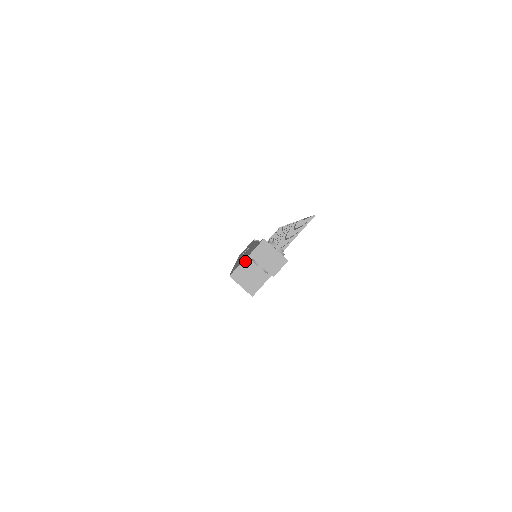
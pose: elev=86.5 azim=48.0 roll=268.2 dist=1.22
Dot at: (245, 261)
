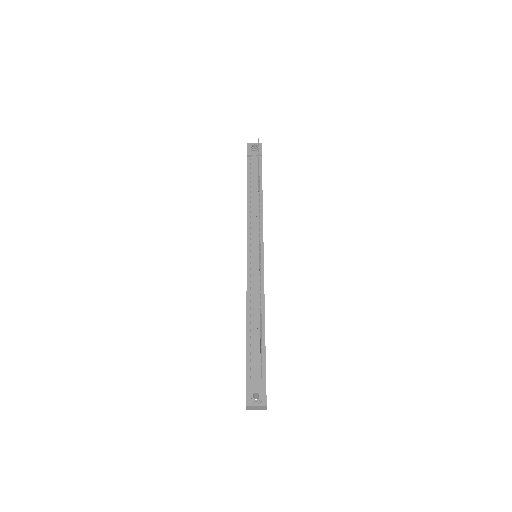
Dot at: occluded
